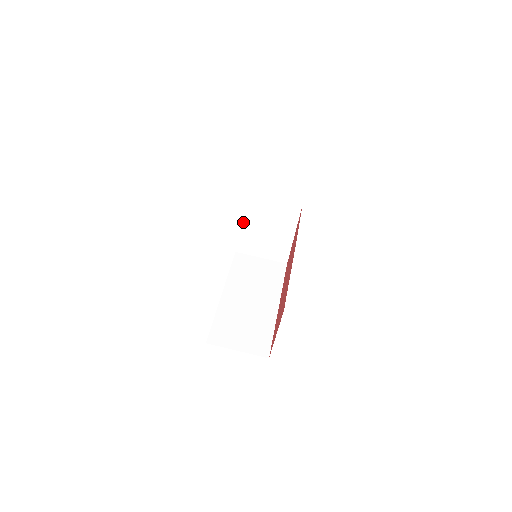
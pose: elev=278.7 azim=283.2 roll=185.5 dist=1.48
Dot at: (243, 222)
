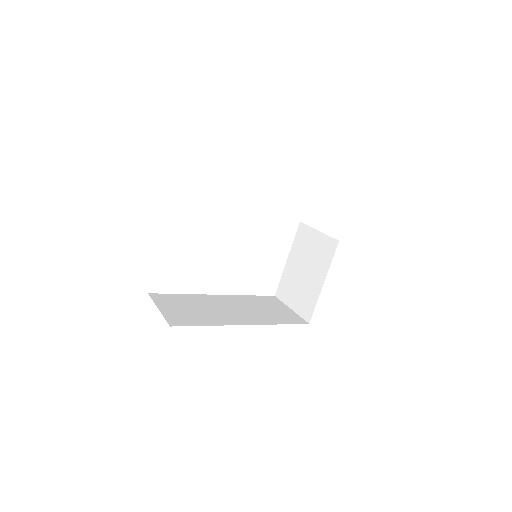
Dot at: (290, 257)
